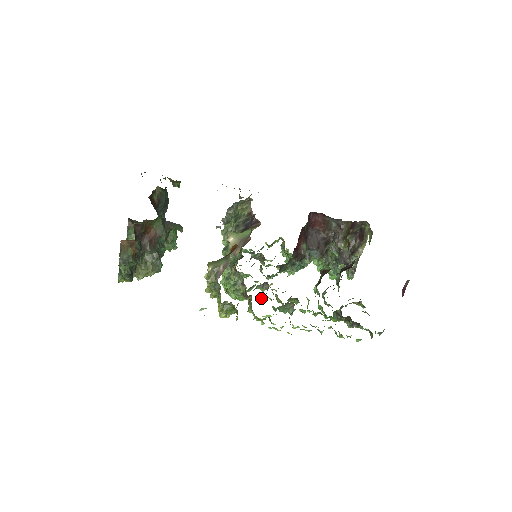
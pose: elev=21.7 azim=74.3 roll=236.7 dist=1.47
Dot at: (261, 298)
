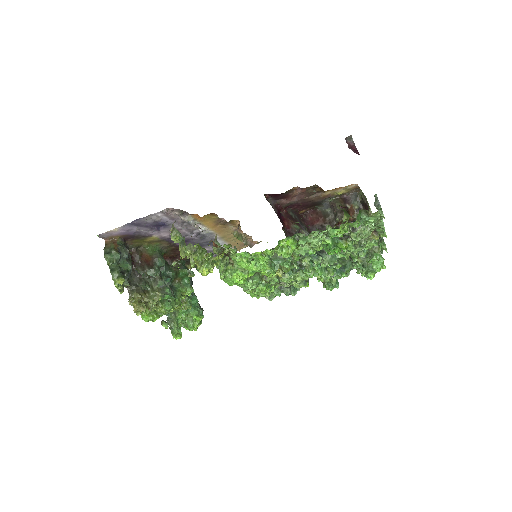
Dot at: occluded
